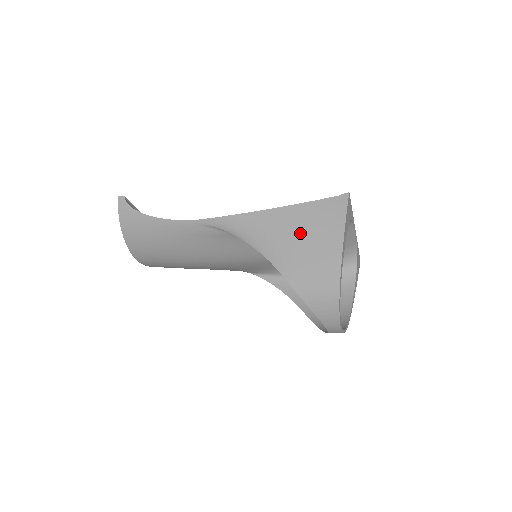
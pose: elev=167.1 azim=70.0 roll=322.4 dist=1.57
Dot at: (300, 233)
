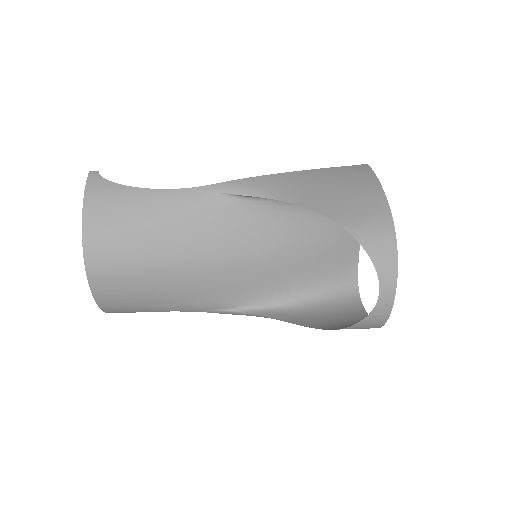
Dot at: (332, 183)
